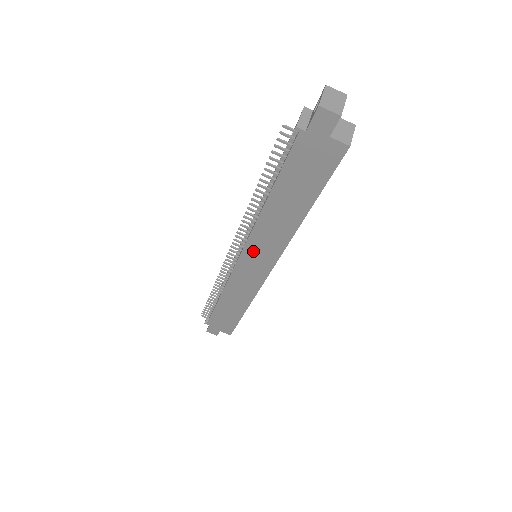
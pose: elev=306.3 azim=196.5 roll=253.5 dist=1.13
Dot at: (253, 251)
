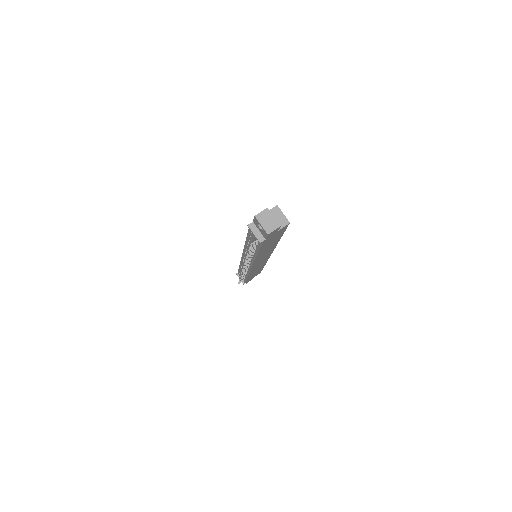
Dot at: occluded
